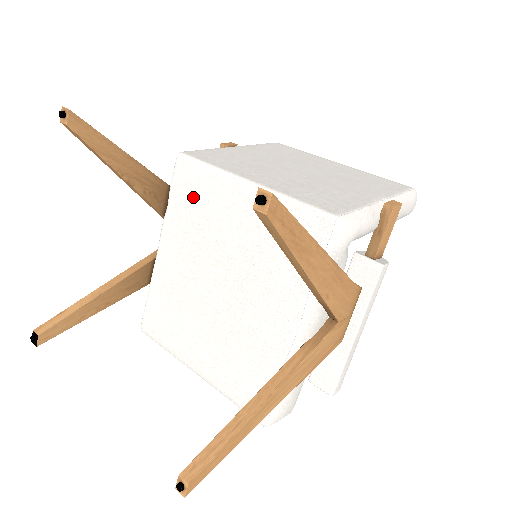
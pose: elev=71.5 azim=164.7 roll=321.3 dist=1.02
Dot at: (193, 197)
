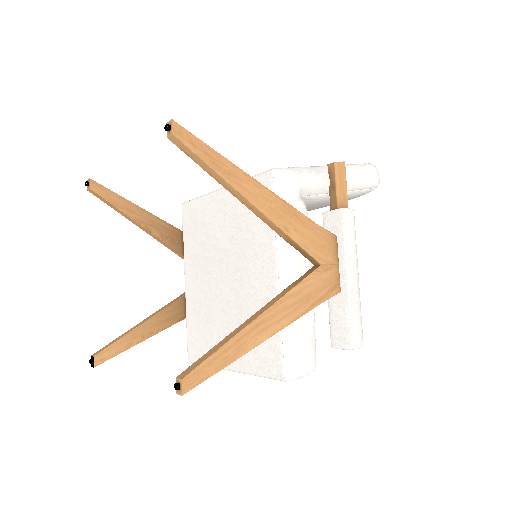
Dot at: (195, 226)
